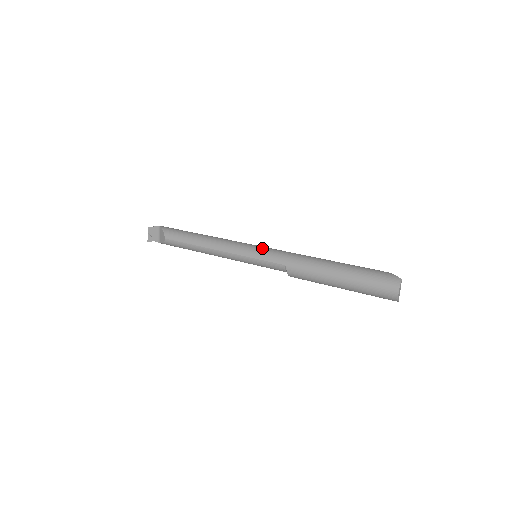
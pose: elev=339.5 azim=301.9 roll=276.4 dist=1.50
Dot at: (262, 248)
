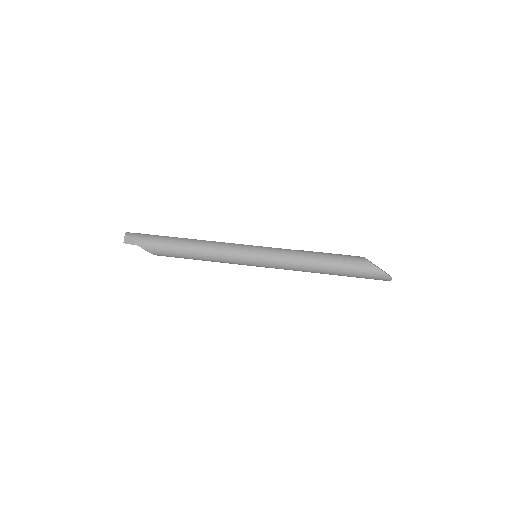
Dot at: (262, 261)
